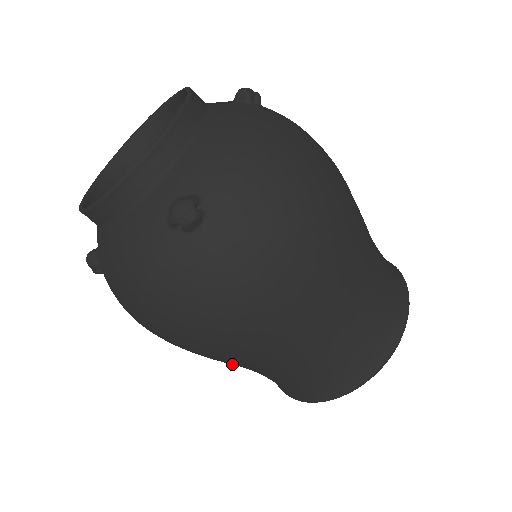
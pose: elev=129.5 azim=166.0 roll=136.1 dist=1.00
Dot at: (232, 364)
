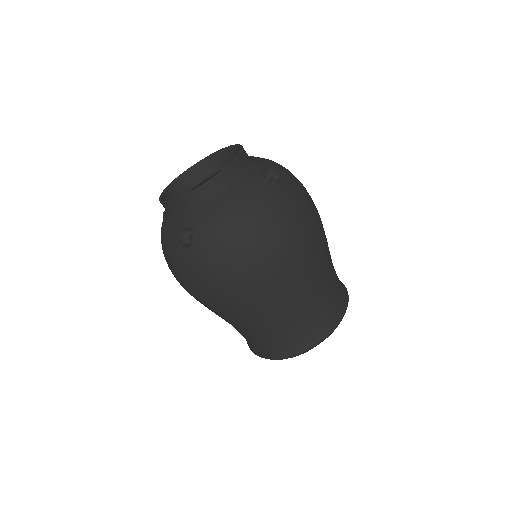
Dot at: occluded
